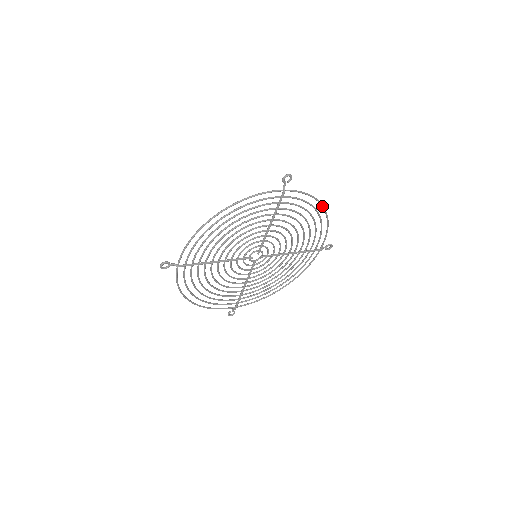
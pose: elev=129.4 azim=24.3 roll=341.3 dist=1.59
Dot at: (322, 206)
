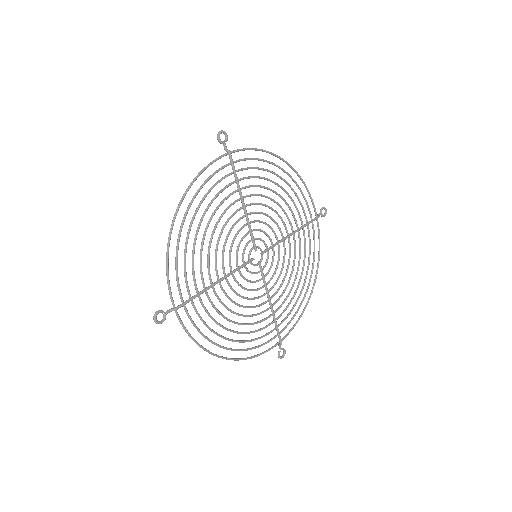
Dot at: (281, 159)
